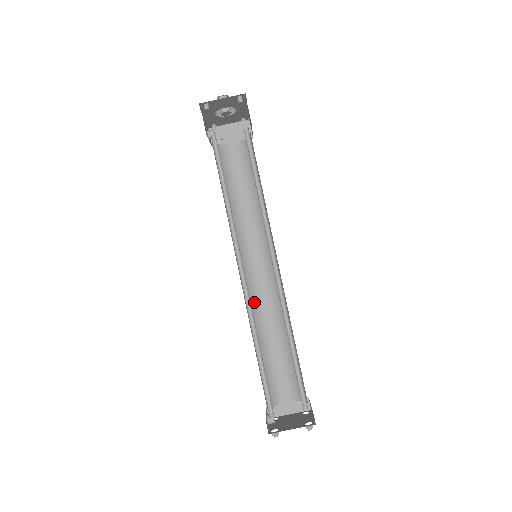
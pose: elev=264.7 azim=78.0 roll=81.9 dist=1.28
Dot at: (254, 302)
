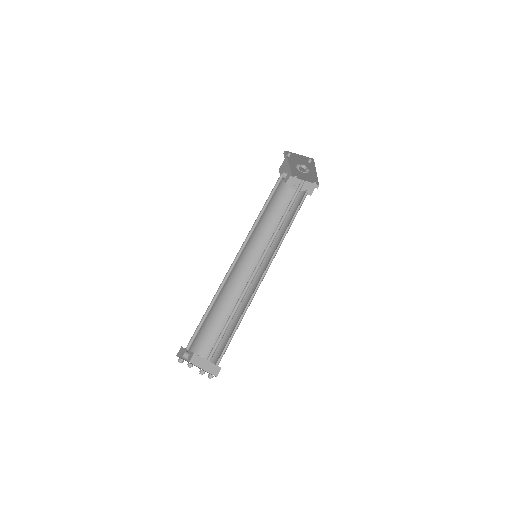
Dot at: (236, 285)
